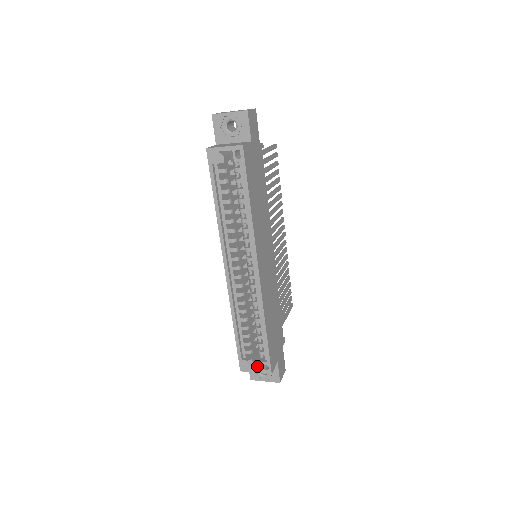
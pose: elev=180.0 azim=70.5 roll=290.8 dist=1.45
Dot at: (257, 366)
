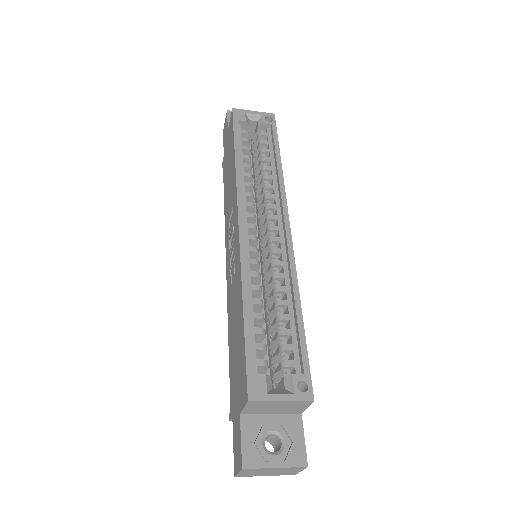
Dot at: (282, 389)
